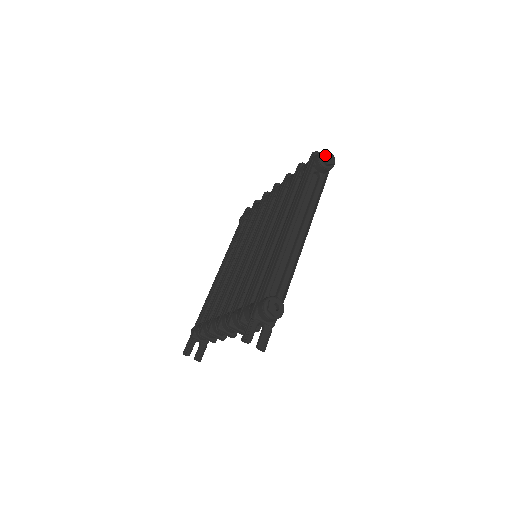
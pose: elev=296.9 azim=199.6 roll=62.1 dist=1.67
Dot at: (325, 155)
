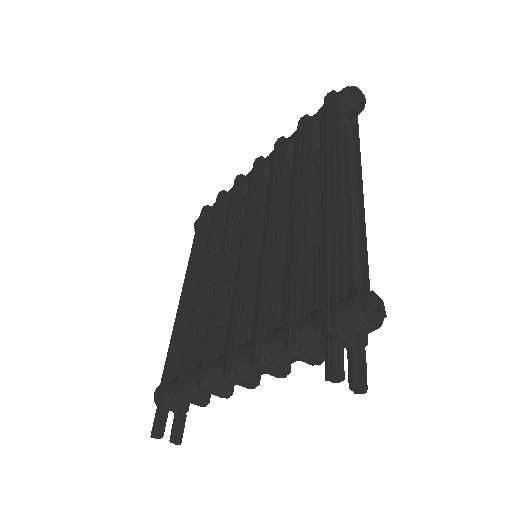
Dot at: (354, 90)
